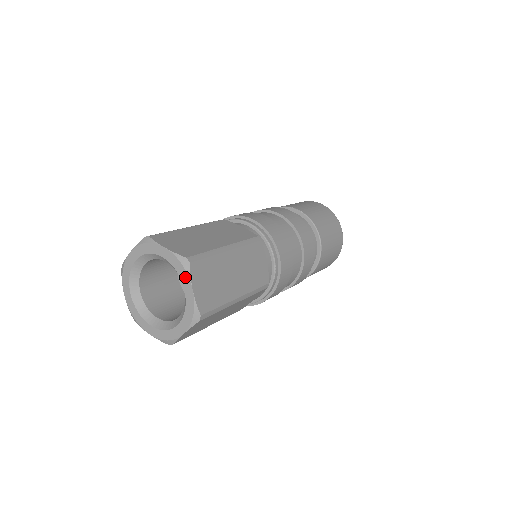
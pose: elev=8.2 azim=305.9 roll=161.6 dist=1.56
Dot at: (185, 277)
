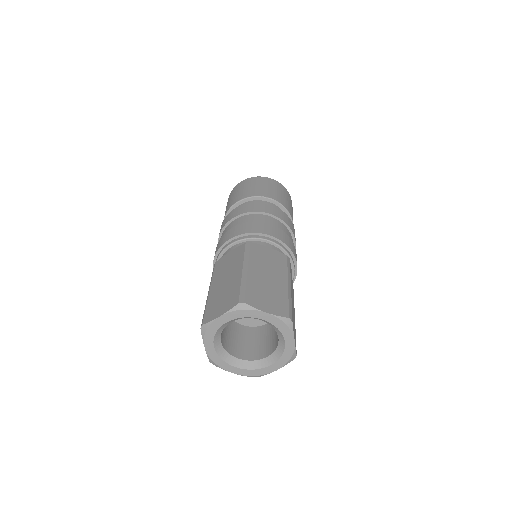
Dot at: (288, 333)
